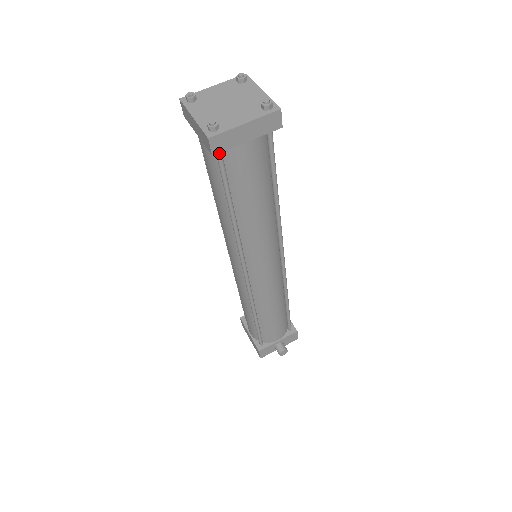
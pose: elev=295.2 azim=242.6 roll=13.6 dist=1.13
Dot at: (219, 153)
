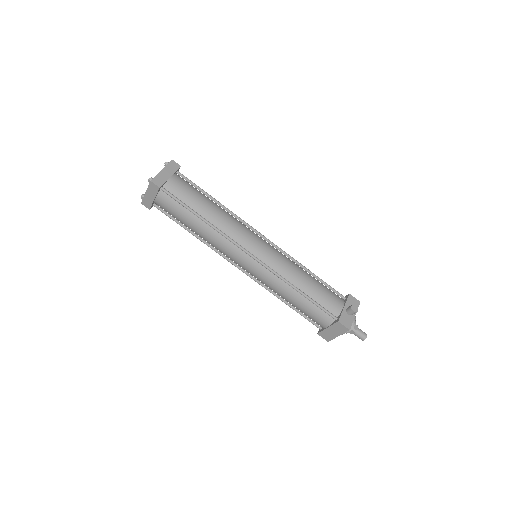
Dot at: occluded
